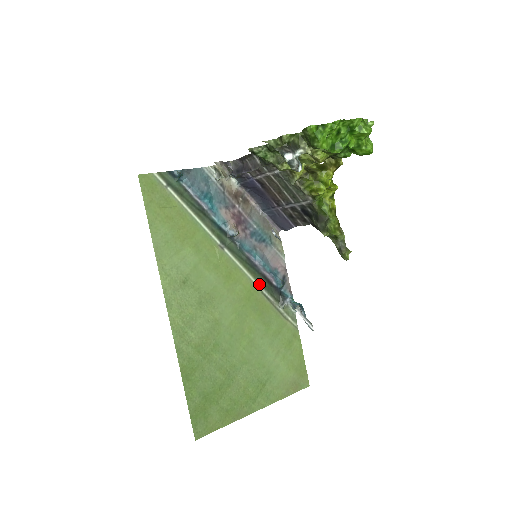
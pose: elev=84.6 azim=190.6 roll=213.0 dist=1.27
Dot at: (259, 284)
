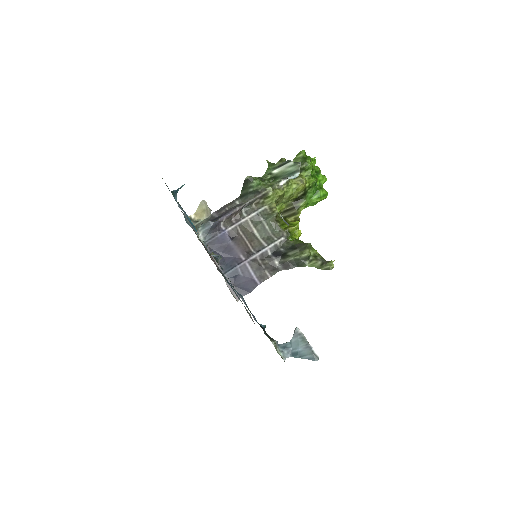
Dot at: (248, 308)
